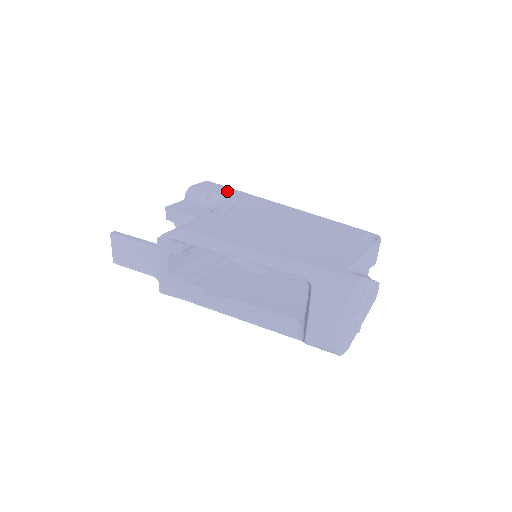
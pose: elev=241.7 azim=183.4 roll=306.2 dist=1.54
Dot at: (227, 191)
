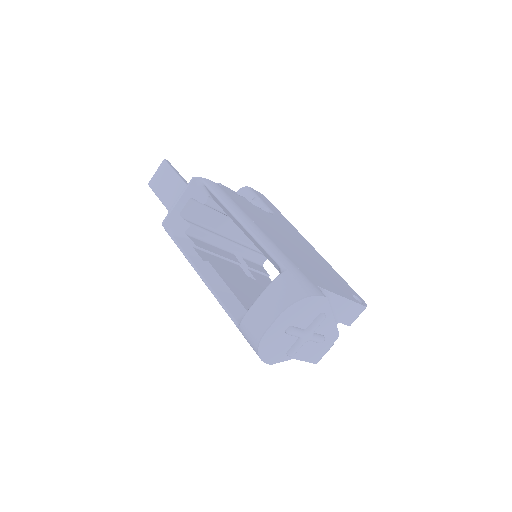
Dot at: (273, 207)
